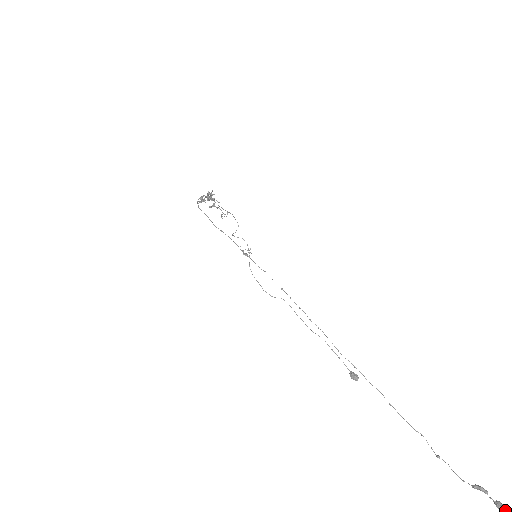
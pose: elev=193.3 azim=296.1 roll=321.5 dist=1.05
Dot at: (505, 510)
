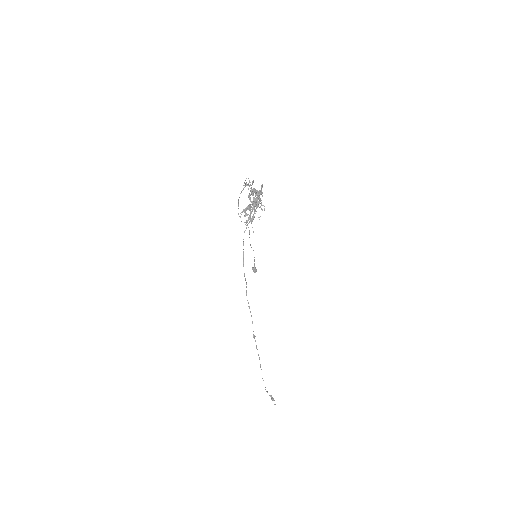
Dot at: occluded
